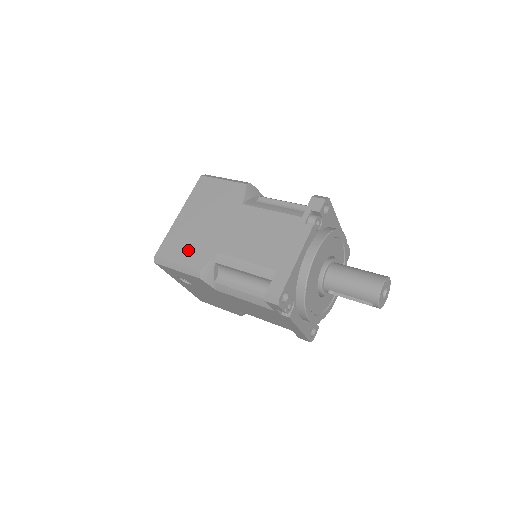
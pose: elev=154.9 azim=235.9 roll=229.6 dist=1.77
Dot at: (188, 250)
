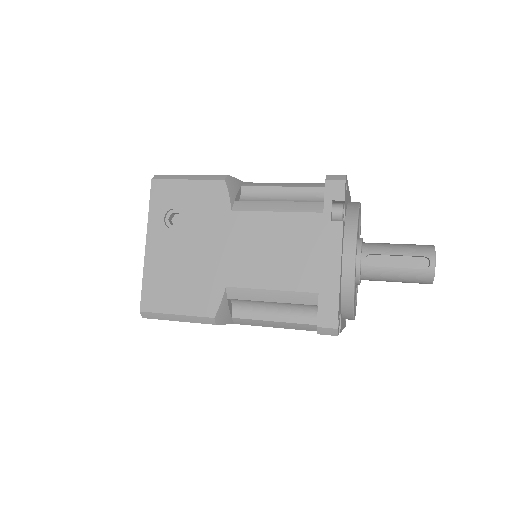
Dot at: occluded
